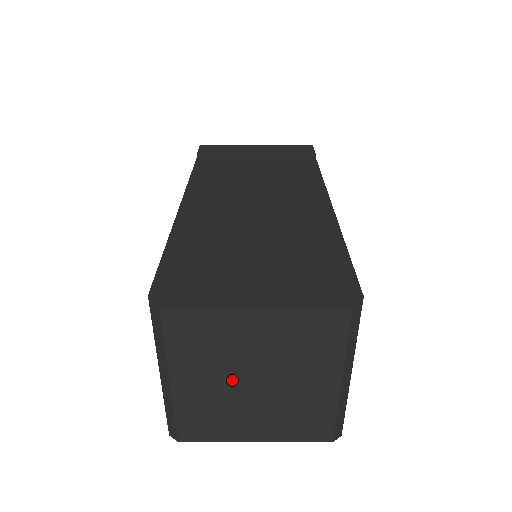
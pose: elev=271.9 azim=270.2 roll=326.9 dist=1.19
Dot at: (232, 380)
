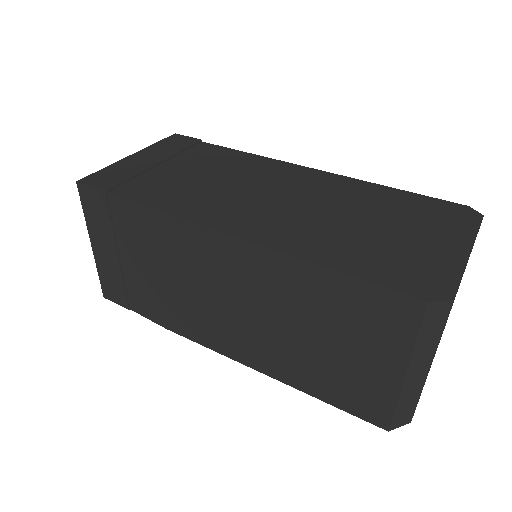
Dot at: occluded
